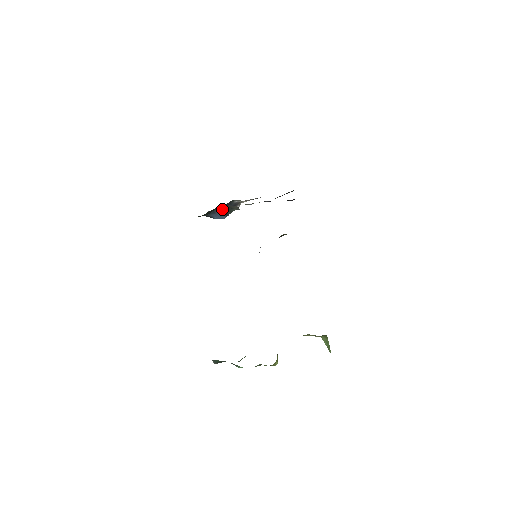
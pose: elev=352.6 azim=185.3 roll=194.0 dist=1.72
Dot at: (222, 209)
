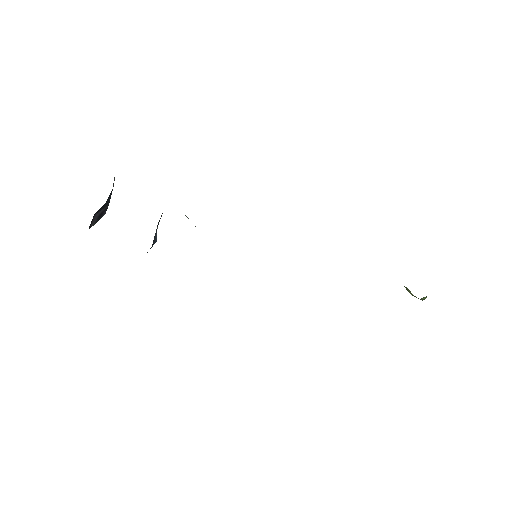
Dot at: (156, 230)
